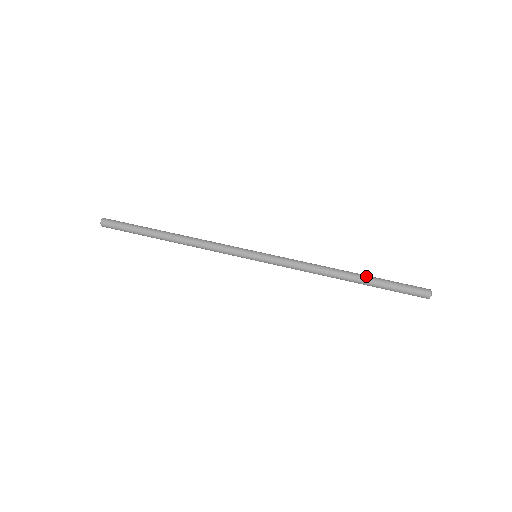
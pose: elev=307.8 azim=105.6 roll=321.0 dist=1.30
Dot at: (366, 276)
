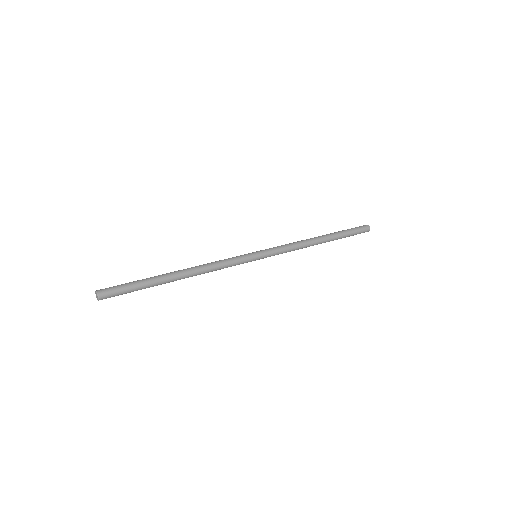
Dot at: (331, 233)
